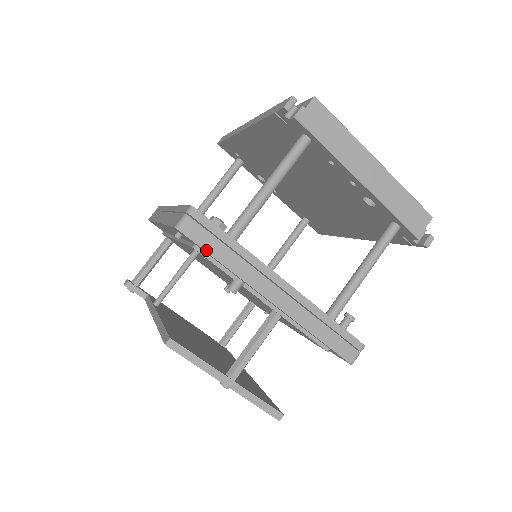
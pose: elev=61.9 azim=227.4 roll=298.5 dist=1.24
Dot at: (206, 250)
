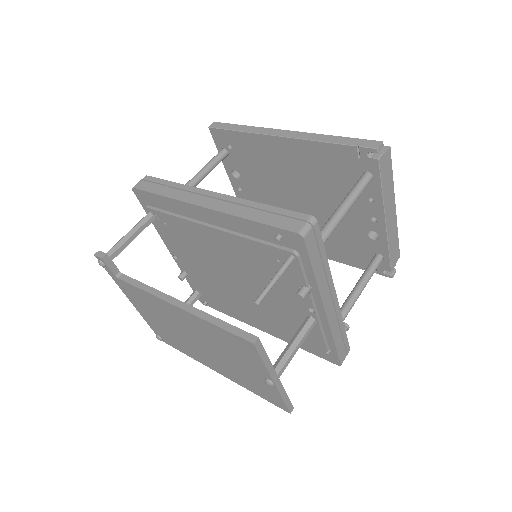
Dot at: (311, 259)
